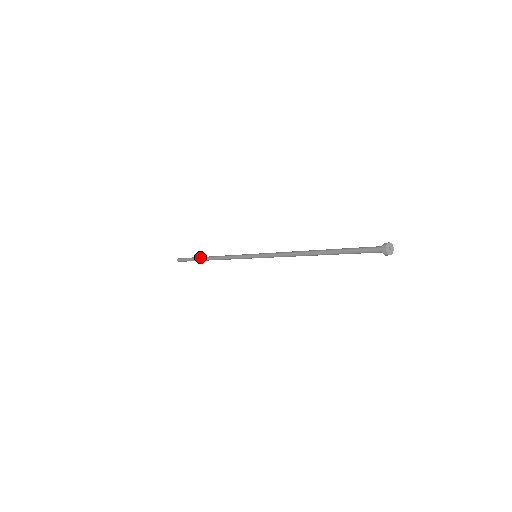
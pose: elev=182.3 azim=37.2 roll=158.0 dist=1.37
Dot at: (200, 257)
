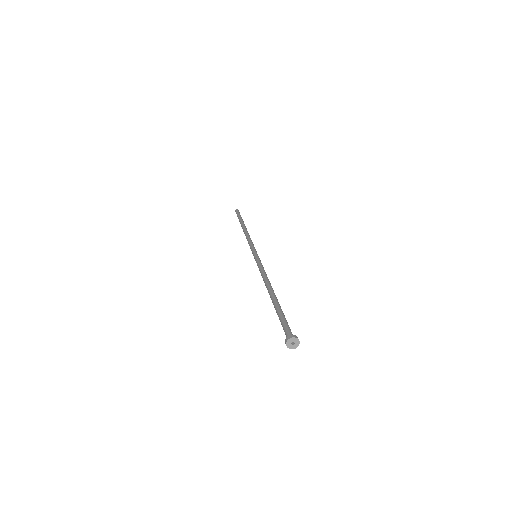
Dot at: (243, 221)
